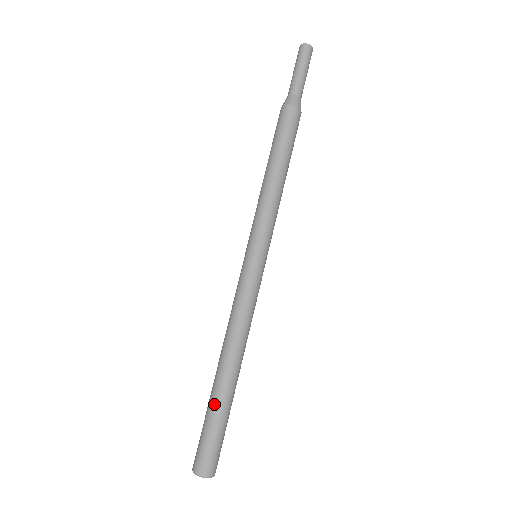
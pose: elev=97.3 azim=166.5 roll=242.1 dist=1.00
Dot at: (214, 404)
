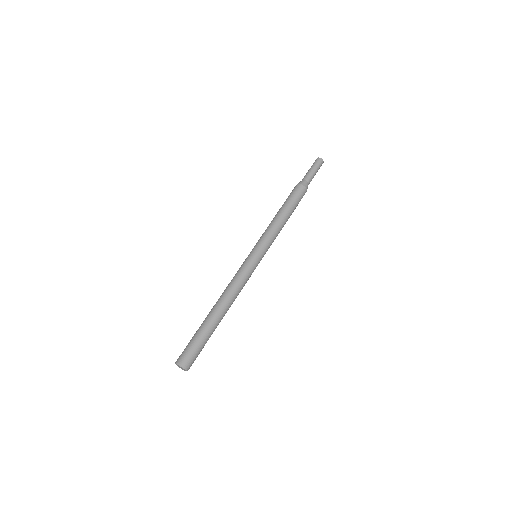
Dot at: (203, 327)
